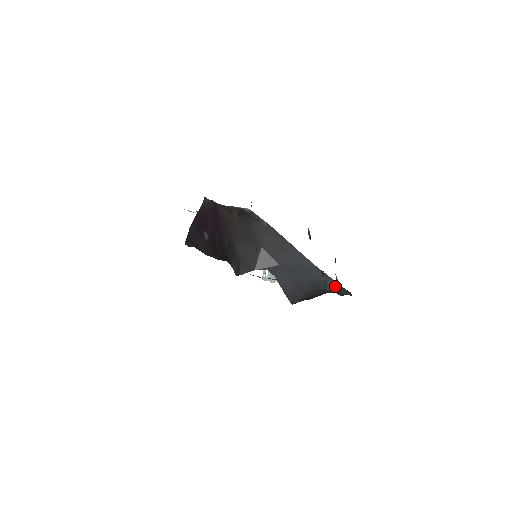
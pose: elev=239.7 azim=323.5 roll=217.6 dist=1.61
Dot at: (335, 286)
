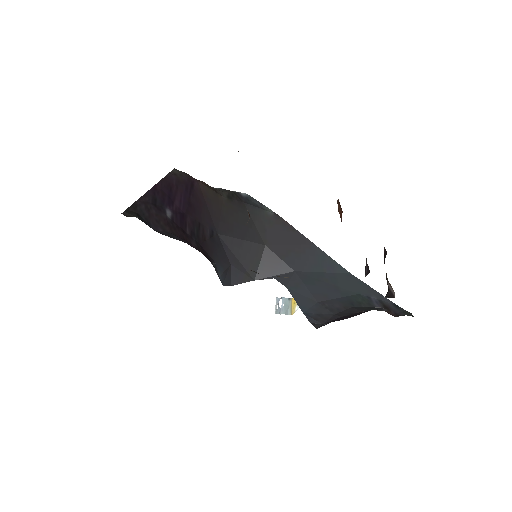
Dot at: (387, 296)
